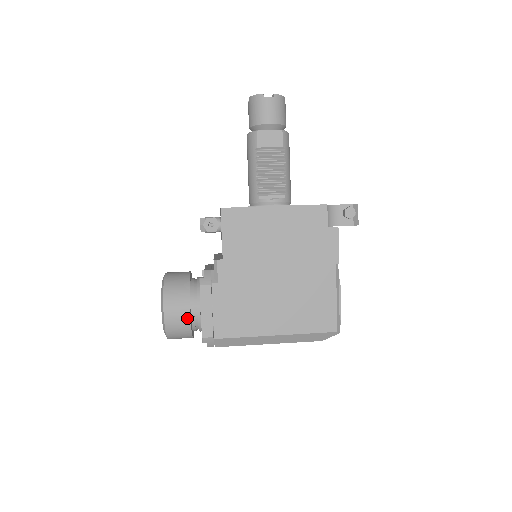
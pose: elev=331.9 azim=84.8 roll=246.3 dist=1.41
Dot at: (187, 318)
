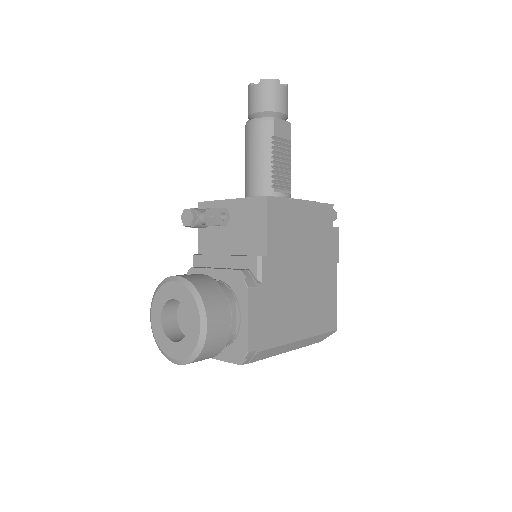
Dot at: (228, 330)
